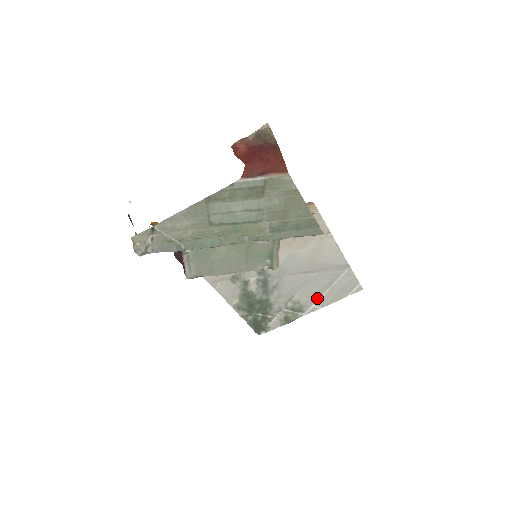
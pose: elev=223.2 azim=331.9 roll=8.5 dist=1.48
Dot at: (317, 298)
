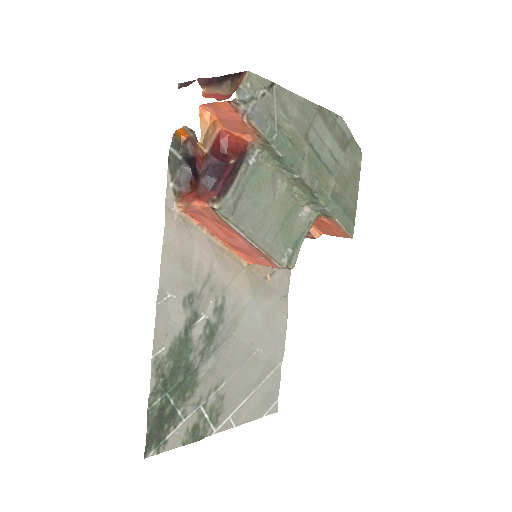
Dot at: (239, 403)
